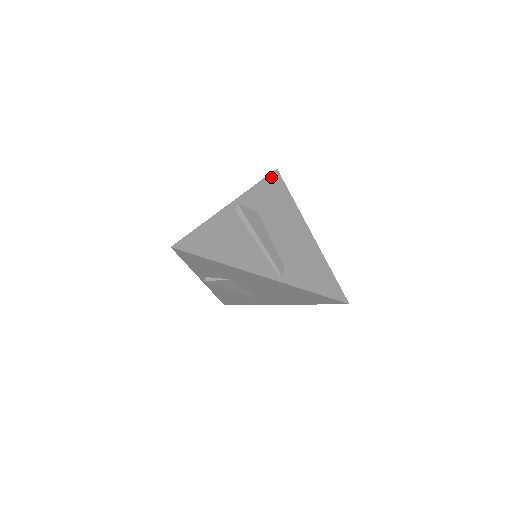
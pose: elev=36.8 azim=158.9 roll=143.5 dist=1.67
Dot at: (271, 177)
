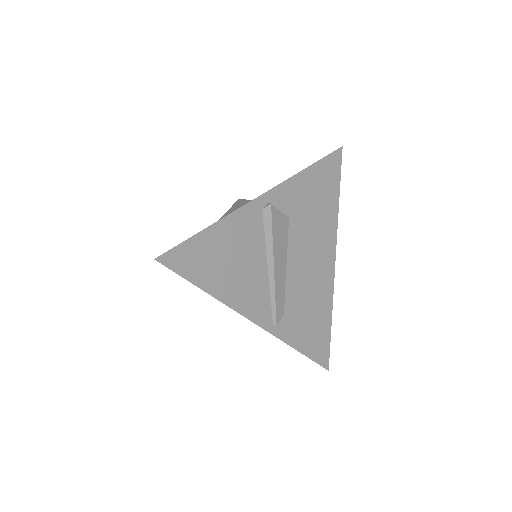
Dot at: (329, 160)
